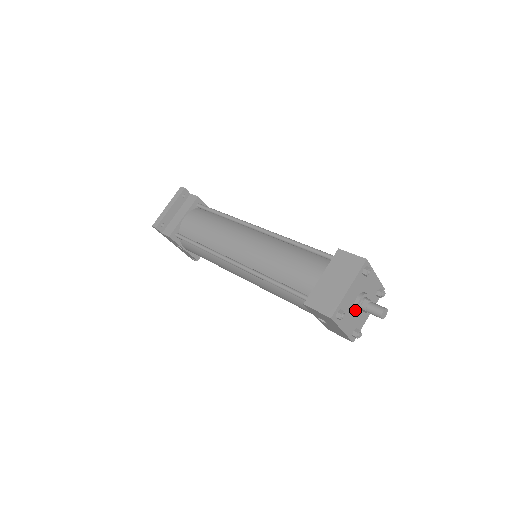
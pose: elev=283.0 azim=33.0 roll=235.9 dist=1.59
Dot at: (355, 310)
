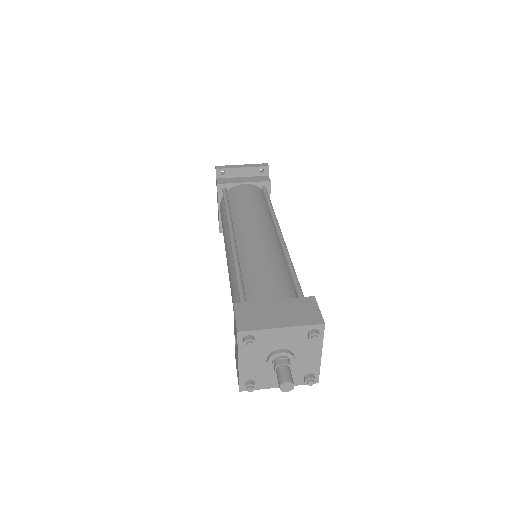
Dot at: (268, 358)
